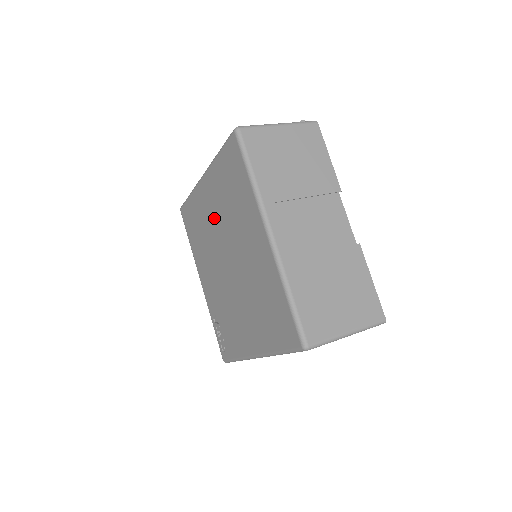
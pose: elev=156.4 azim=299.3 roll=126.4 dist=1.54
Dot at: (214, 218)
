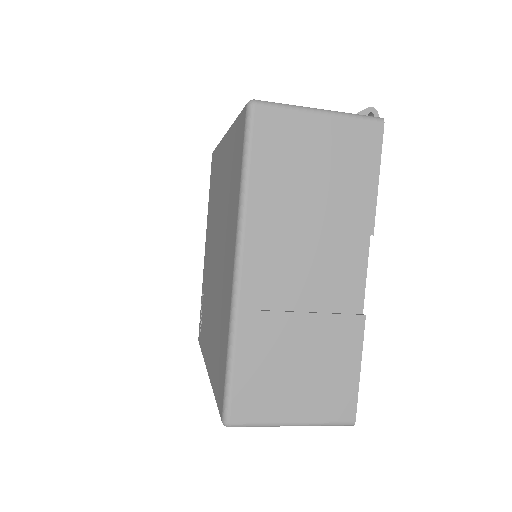
Dot at: (220, 193)
